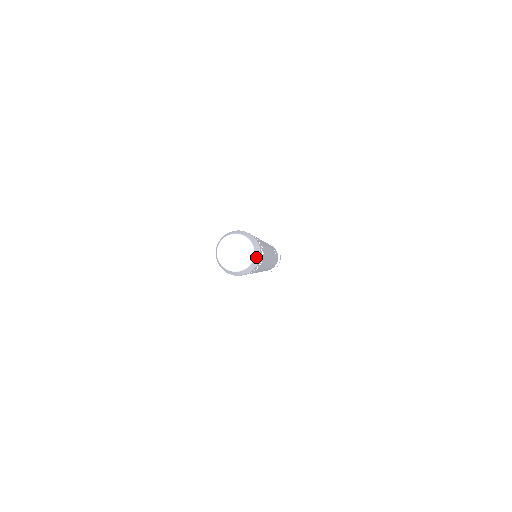
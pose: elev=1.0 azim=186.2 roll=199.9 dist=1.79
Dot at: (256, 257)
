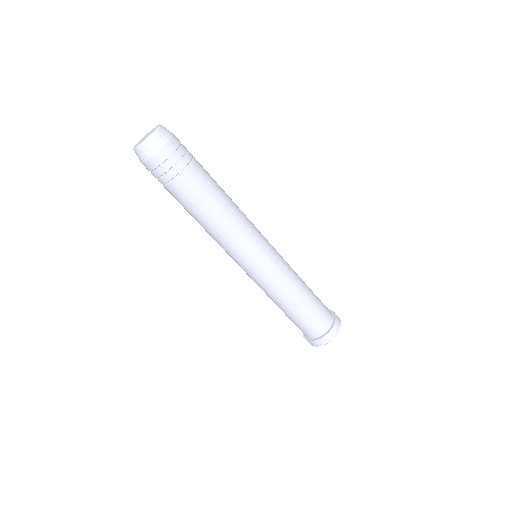
Dot at: (160, 135)
